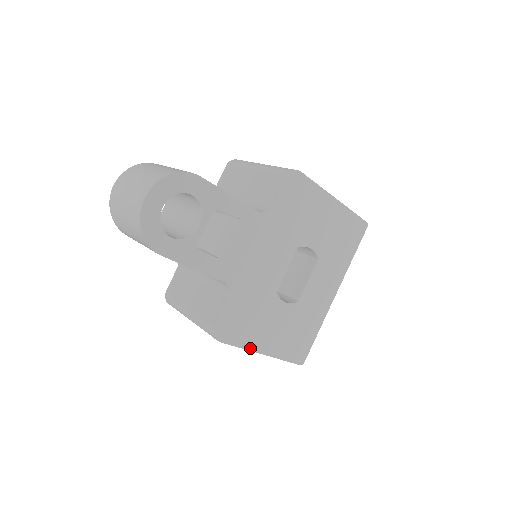
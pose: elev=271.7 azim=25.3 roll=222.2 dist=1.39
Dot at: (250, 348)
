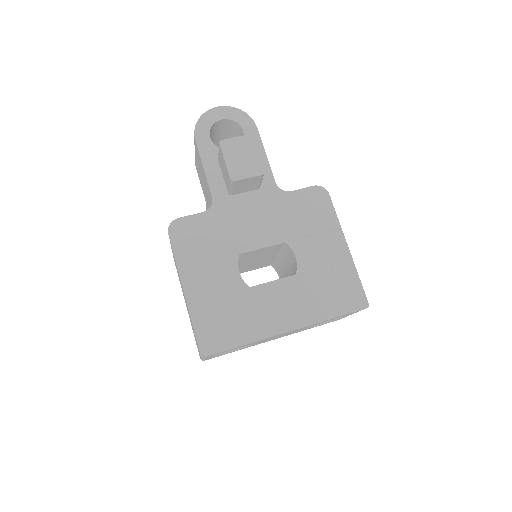
Dot at: (181, 270)
